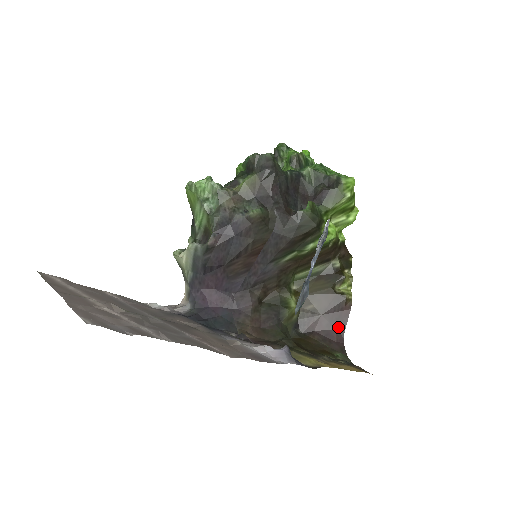
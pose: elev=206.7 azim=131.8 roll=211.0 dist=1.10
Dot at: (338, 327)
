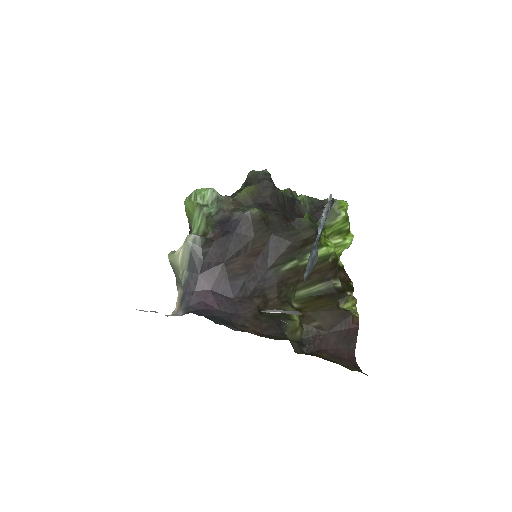
Dot at: (347, 345)
